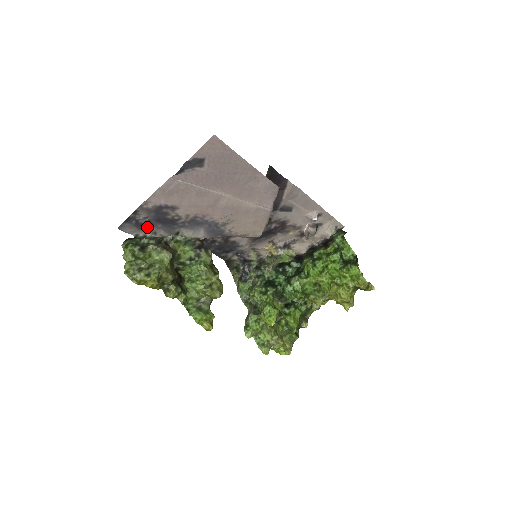
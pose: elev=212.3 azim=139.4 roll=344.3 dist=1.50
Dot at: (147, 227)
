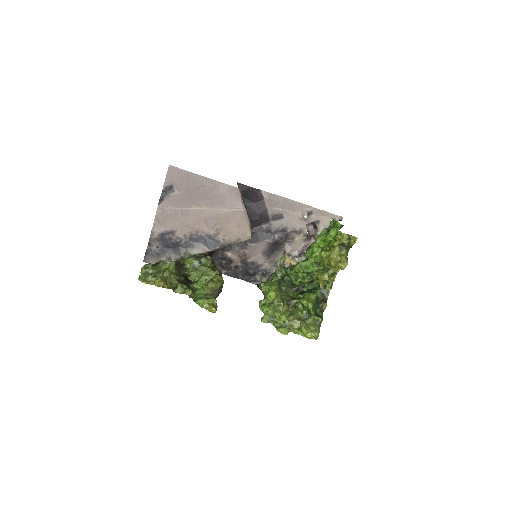
Dot at: (162, 255)
